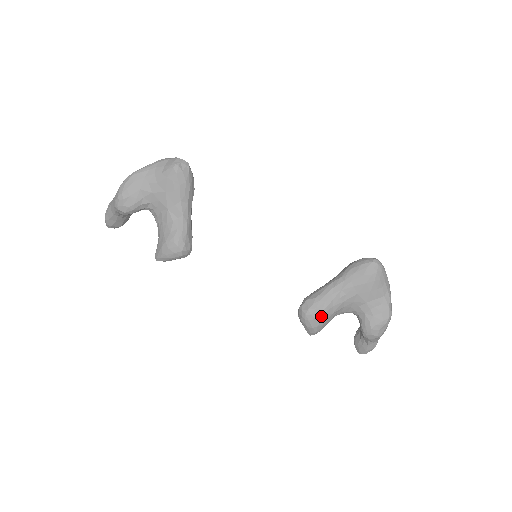
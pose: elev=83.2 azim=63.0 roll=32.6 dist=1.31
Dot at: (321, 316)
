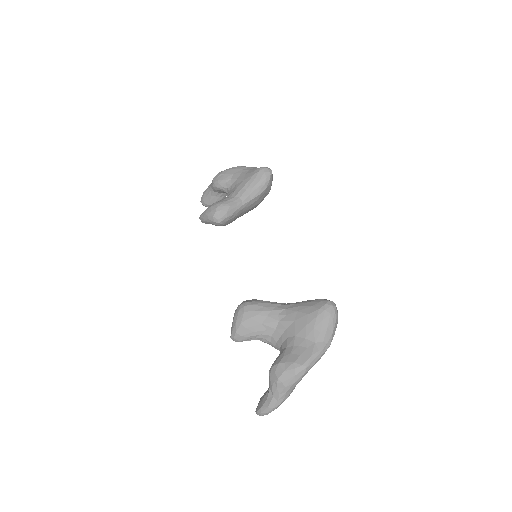
Dot at: (251, 315)
